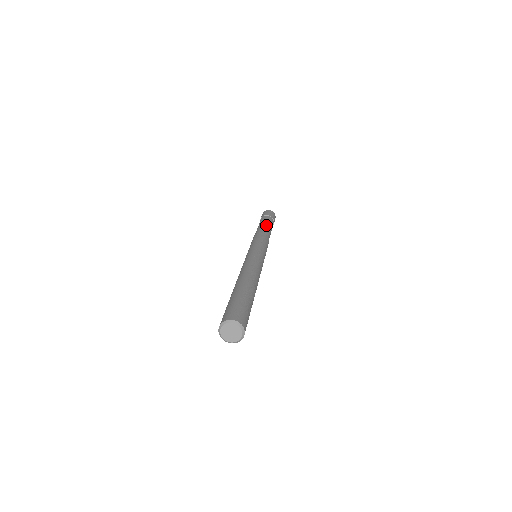
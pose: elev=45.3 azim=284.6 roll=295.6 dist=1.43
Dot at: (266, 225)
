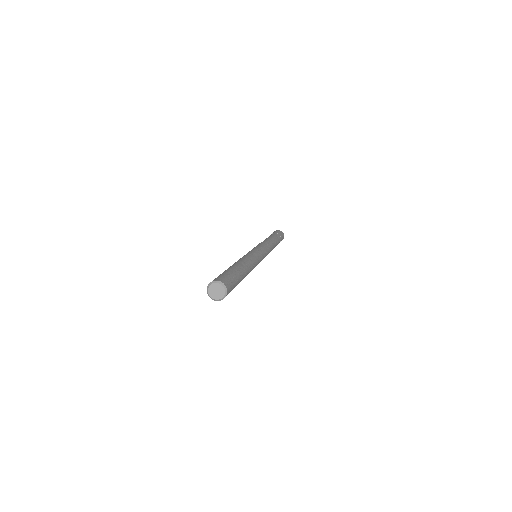
Dot at: (269, 238)
